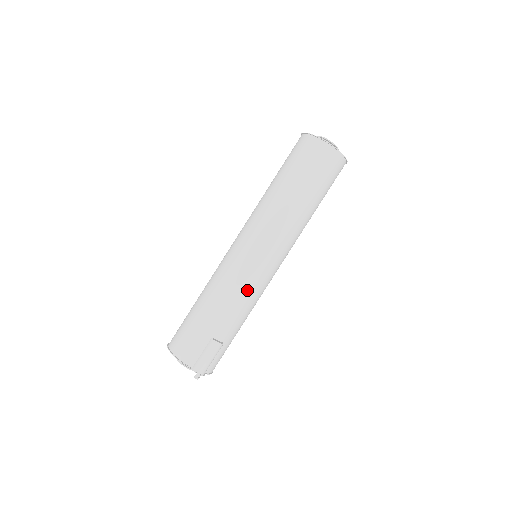
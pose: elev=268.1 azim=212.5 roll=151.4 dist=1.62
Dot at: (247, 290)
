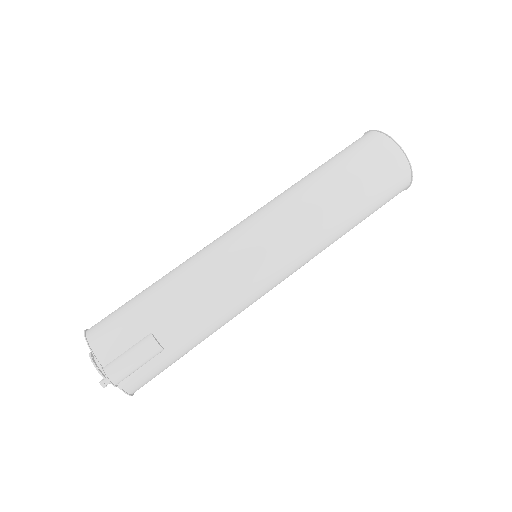
Dot at: (227, 285)
